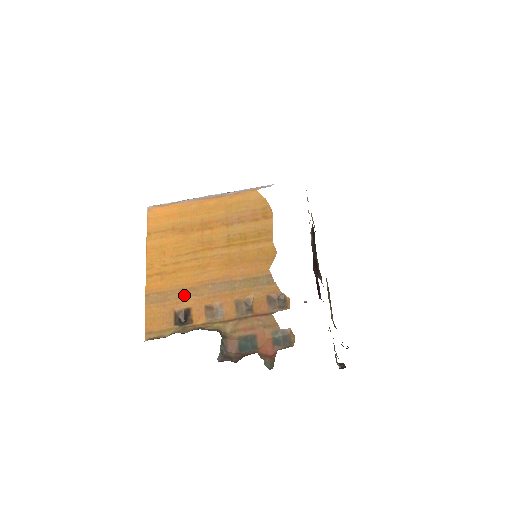
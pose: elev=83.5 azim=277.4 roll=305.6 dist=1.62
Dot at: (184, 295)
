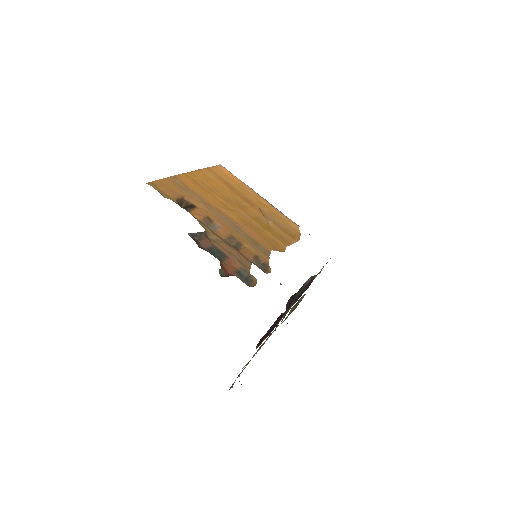
Dot at: (200, 200)
